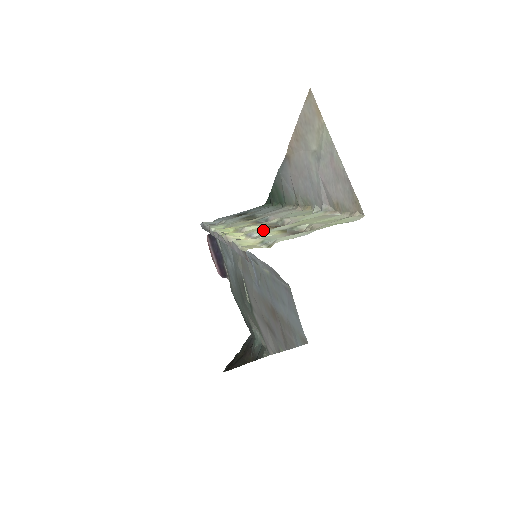
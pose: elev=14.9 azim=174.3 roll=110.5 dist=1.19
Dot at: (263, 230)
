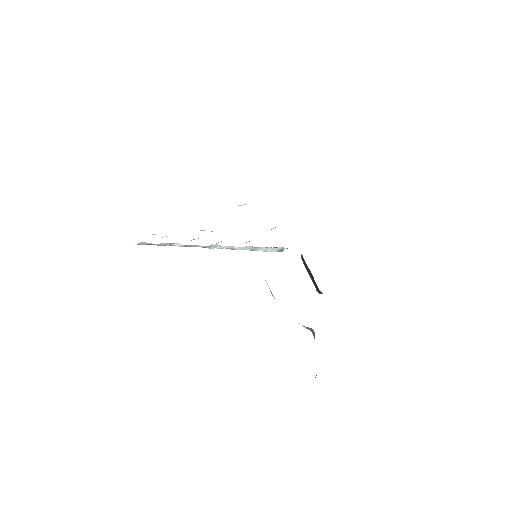
Dot at: occluded
